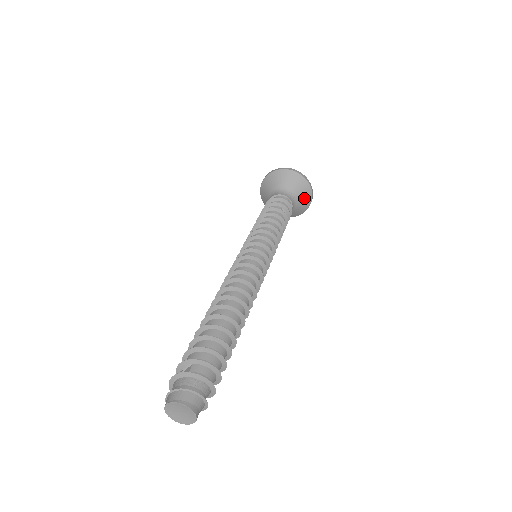
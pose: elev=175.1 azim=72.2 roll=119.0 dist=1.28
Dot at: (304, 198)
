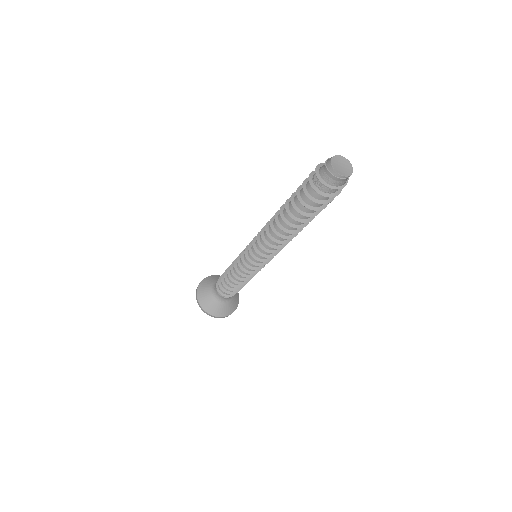
Dot at: (235, 300)
